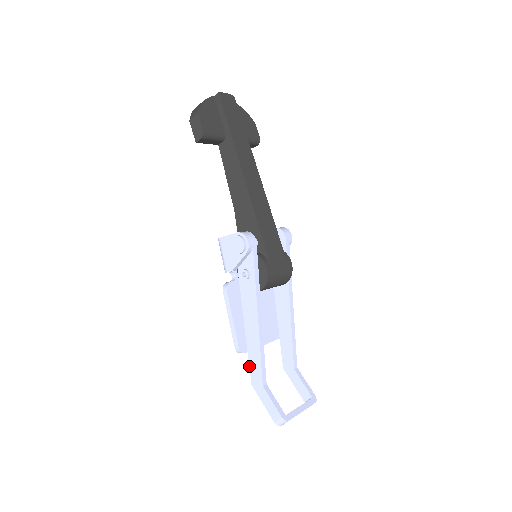
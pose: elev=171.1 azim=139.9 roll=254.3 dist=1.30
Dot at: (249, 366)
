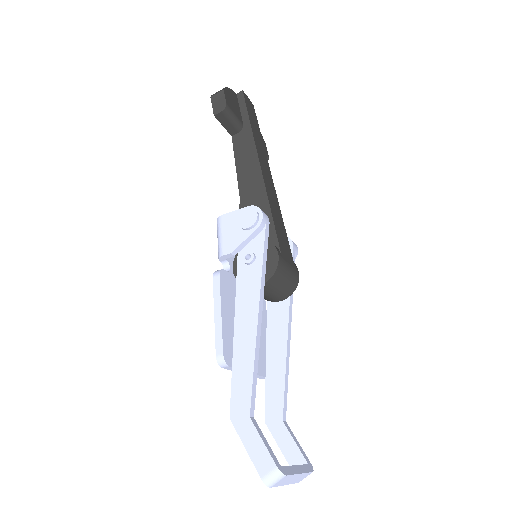
Dot at: (231, 388)
